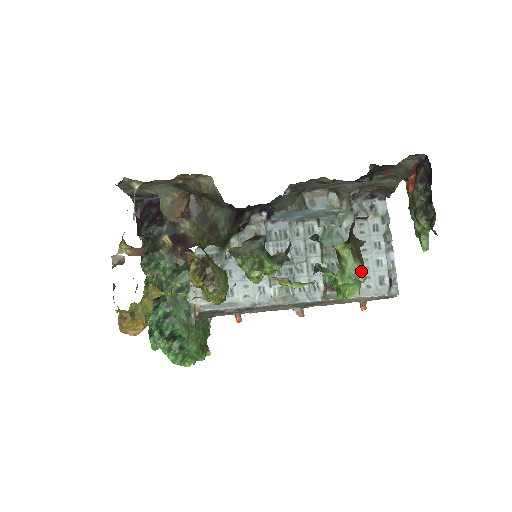
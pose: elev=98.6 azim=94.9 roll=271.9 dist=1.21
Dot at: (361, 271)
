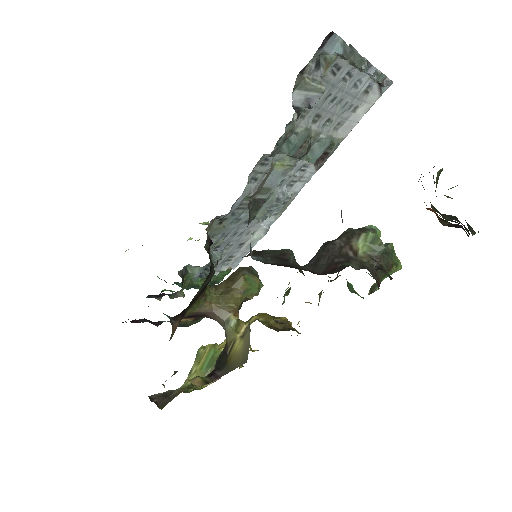
Dot at: (396, 270)
